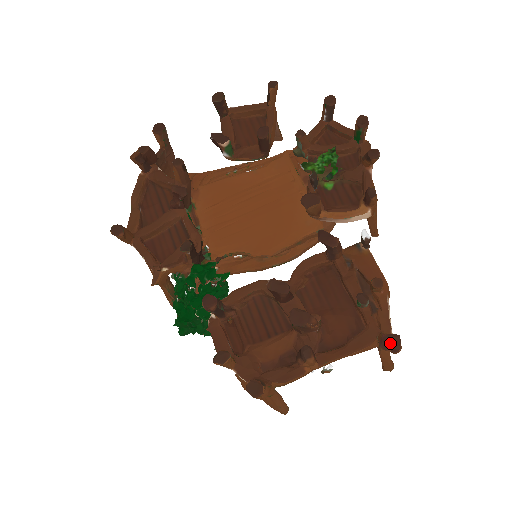
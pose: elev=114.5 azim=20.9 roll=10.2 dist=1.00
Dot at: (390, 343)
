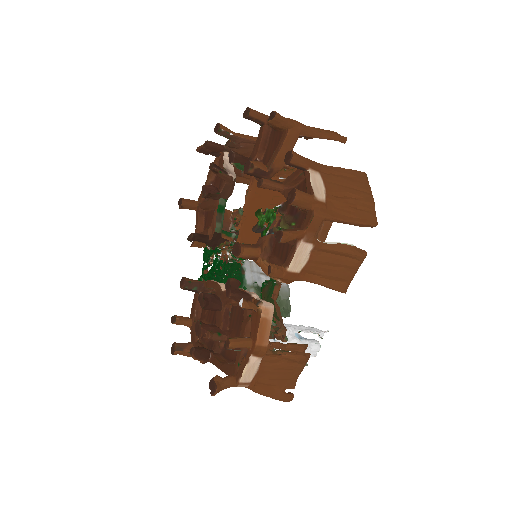
Dot at: (212, 386)
